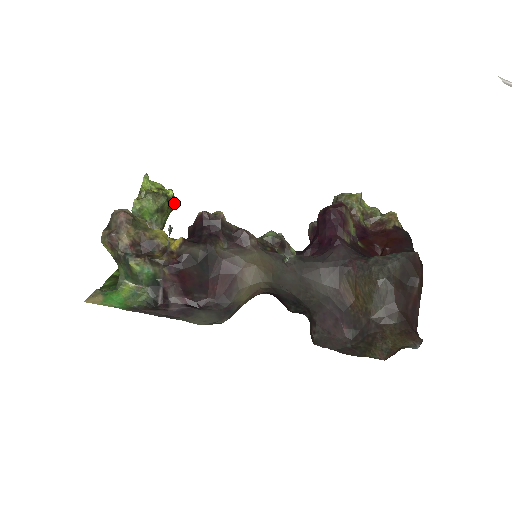
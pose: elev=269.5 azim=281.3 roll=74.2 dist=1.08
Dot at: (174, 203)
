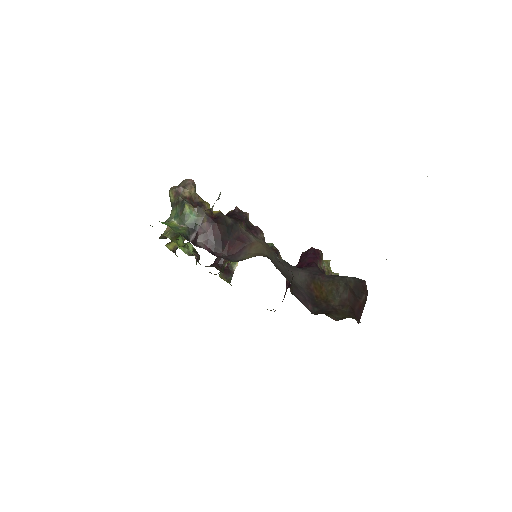
Dot at: occluded
